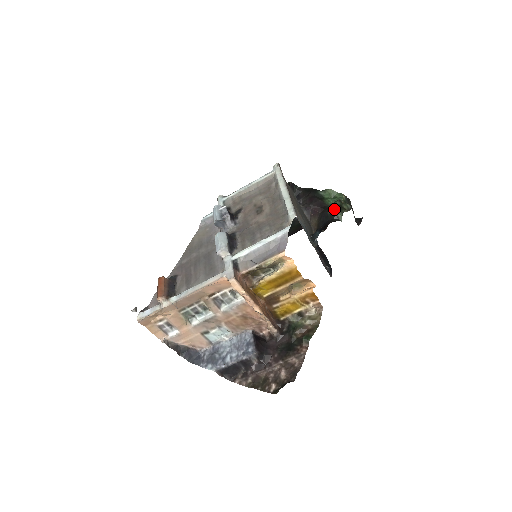
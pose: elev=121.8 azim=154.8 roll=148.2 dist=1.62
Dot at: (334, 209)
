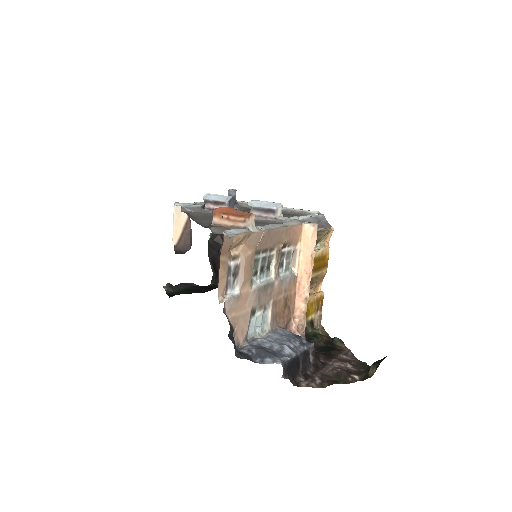
Dot at: occluded
